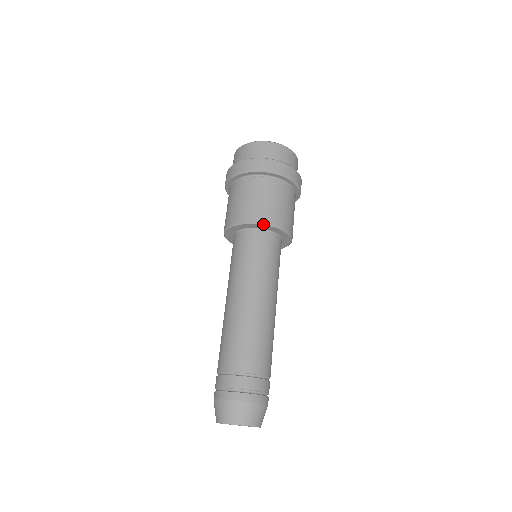
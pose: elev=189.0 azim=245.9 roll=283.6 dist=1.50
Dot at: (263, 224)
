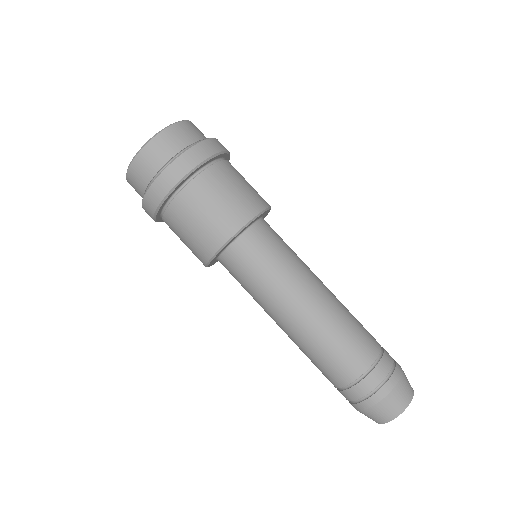
Dot at: (217, 254)
